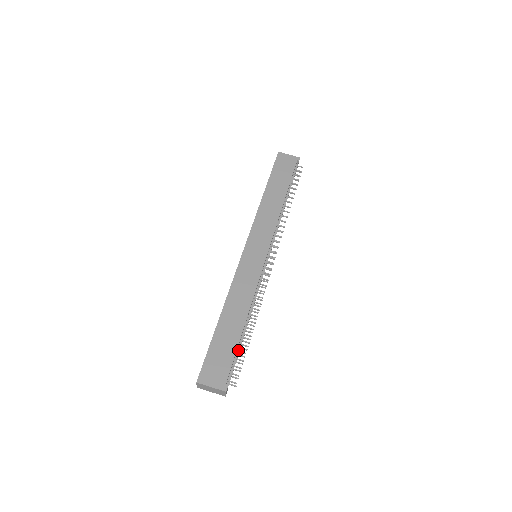
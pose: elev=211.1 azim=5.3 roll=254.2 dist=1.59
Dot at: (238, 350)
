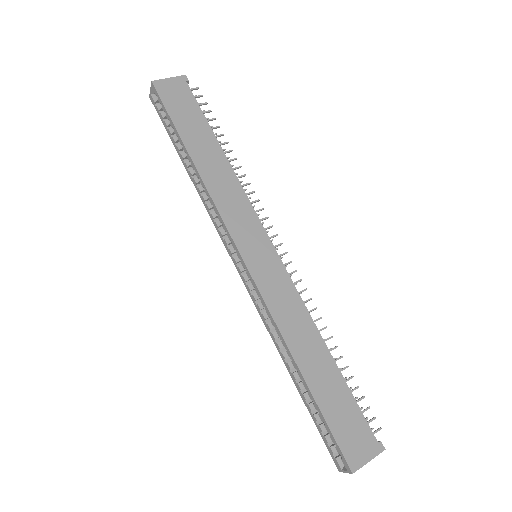
Dot at: occluded
